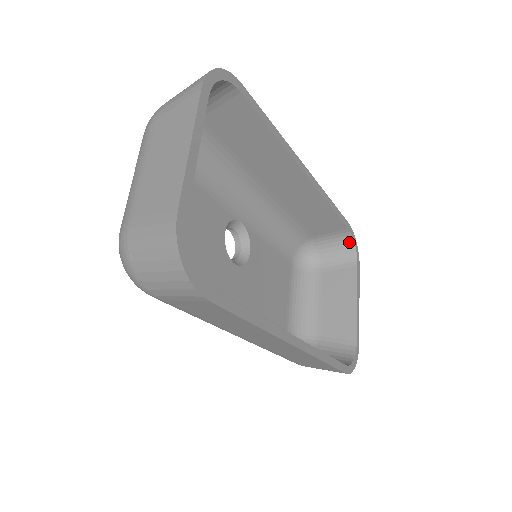
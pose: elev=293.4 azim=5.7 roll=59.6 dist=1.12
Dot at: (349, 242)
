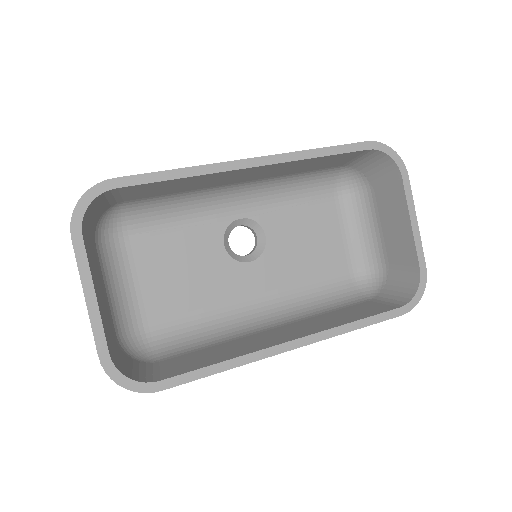
Dot at: (382, 156)
